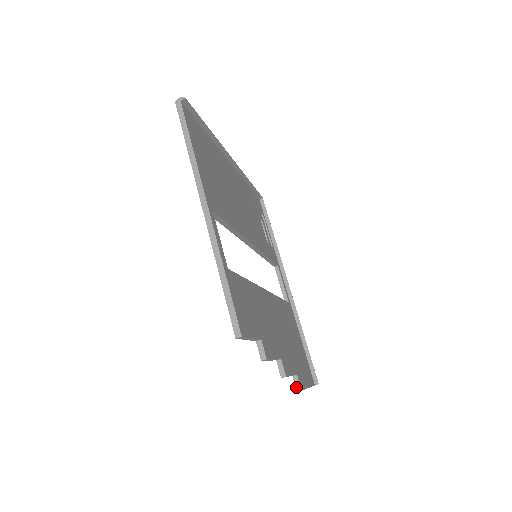
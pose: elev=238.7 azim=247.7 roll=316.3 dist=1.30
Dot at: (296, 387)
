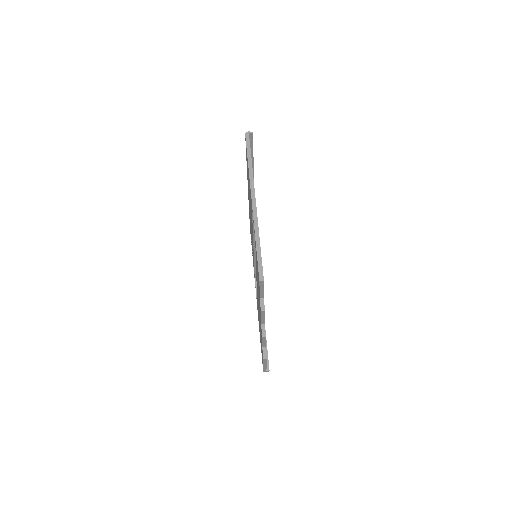
Dot at: (263, 355)
